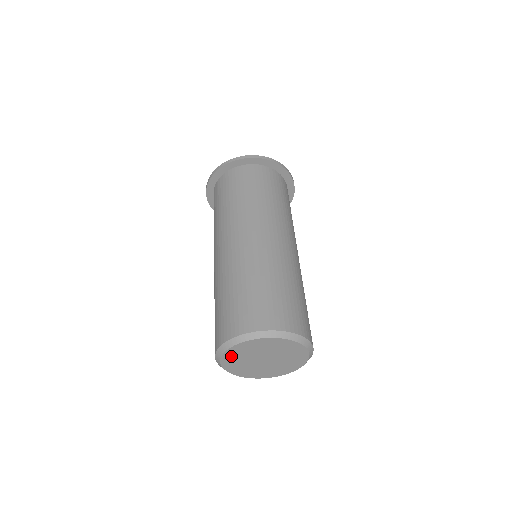
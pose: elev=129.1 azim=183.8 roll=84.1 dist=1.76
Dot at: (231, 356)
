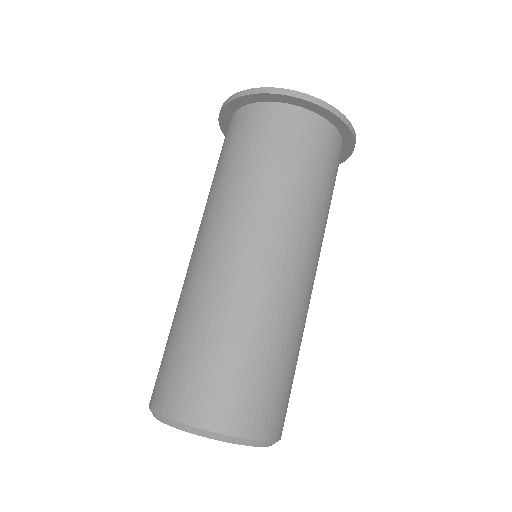
Dot at: occluded
